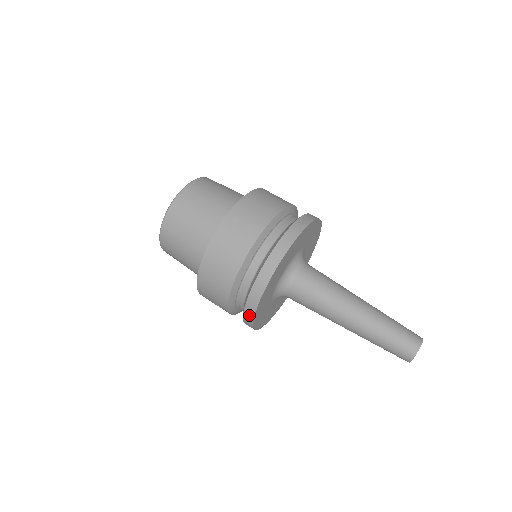
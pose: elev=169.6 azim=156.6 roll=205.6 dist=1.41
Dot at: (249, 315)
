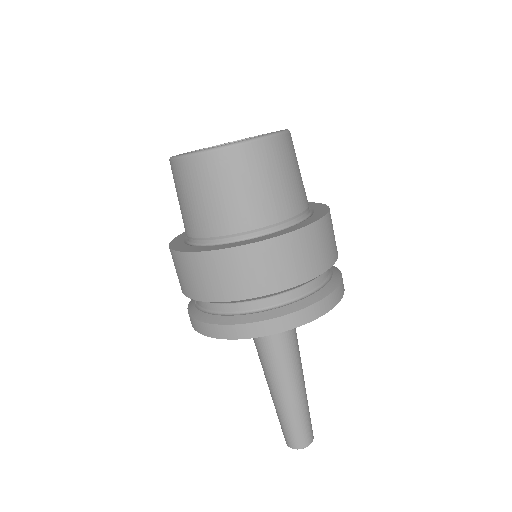
Dot at: (210, 331)
